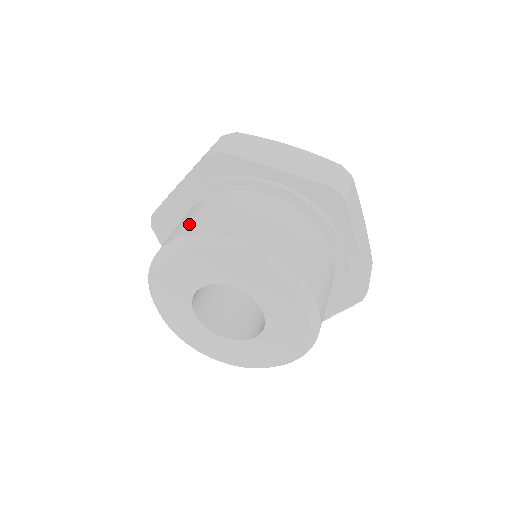
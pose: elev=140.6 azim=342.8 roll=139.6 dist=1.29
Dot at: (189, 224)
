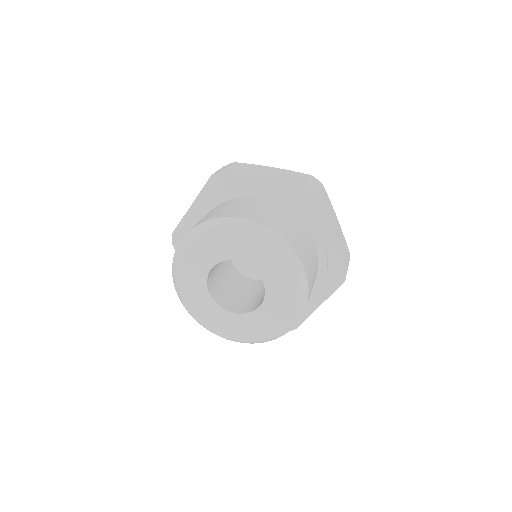
Dot at: (271, 220)
